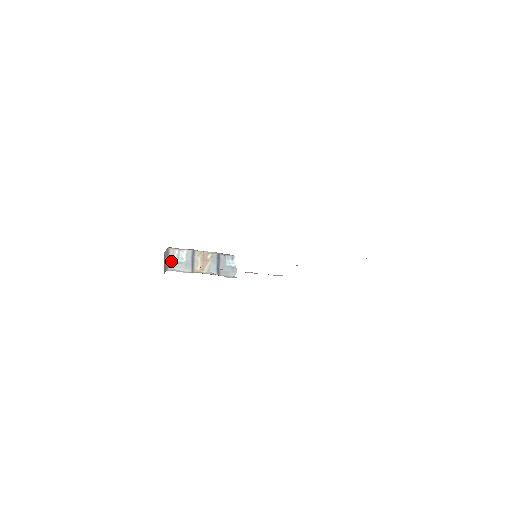
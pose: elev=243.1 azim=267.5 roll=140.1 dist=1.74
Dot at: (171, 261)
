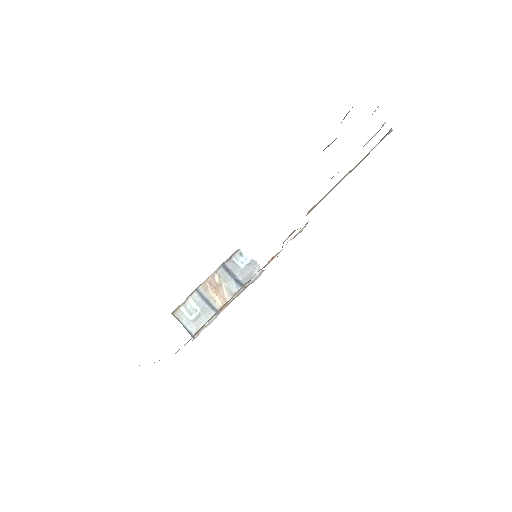
Dot at: (188, 325)
